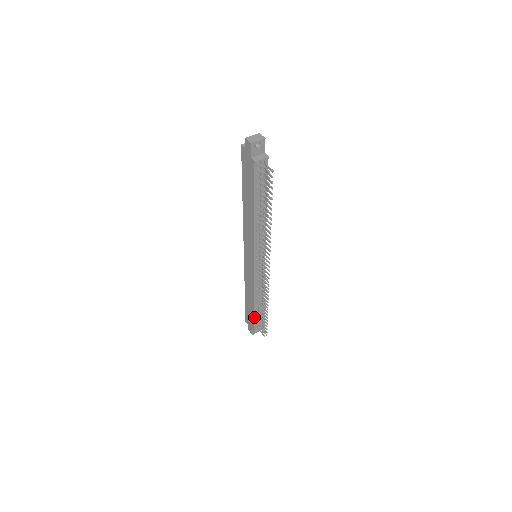
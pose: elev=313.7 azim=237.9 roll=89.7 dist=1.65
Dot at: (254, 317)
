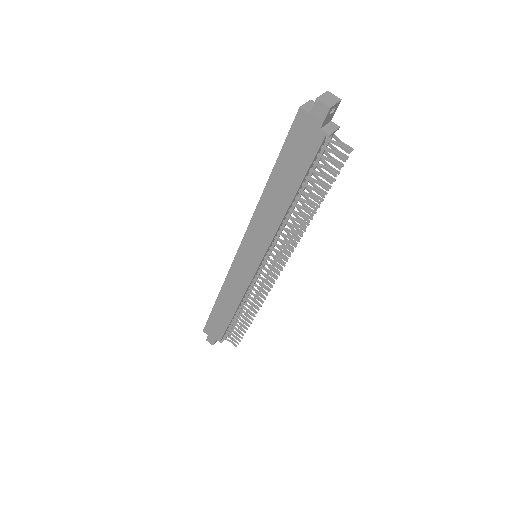
Dot at: (227, 327)
